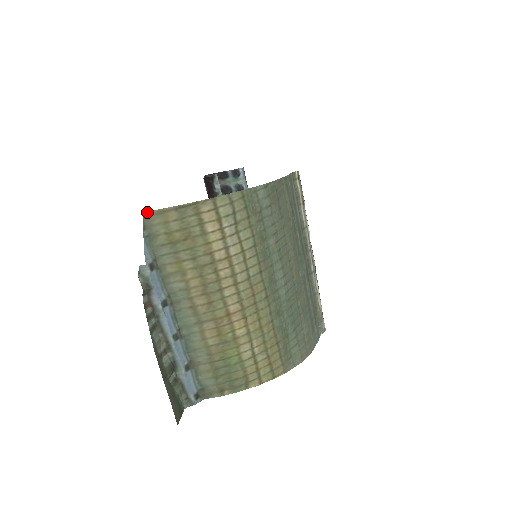
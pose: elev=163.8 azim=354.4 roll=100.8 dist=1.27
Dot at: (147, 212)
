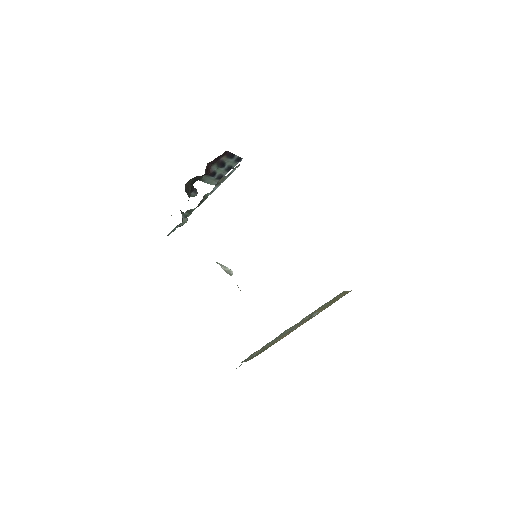
Dot at: (345, 291)
